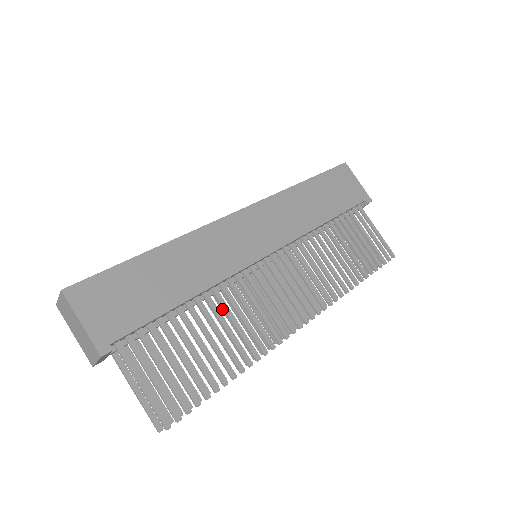
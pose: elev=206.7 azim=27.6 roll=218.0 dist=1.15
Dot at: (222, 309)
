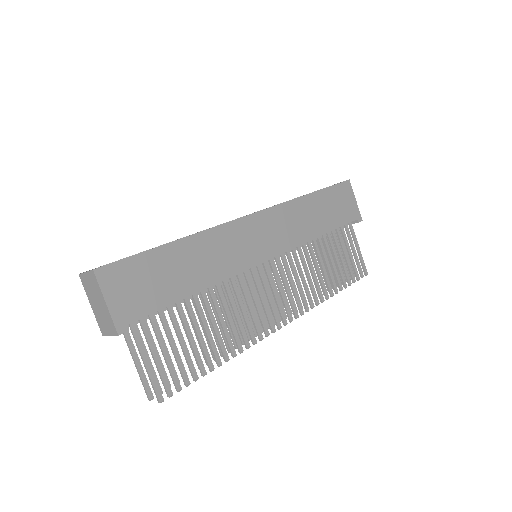
Dot at: (218, 300)
